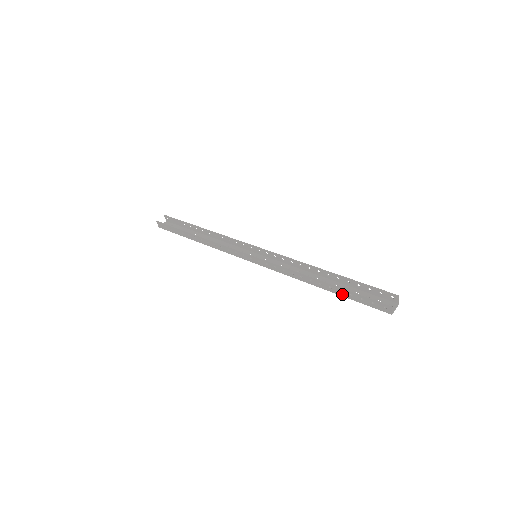
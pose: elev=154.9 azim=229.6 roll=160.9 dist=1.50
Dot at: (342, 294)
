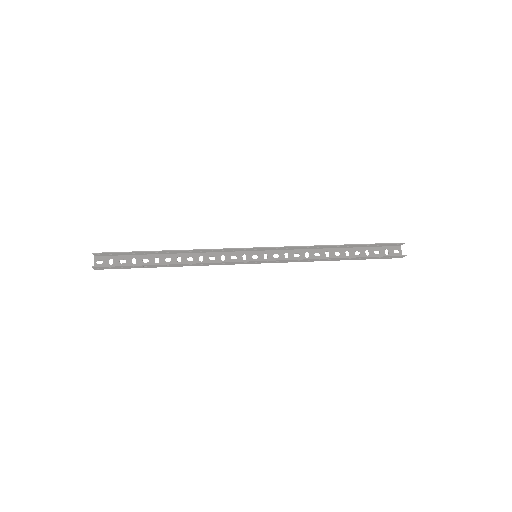
Dot at: (360, 259)
